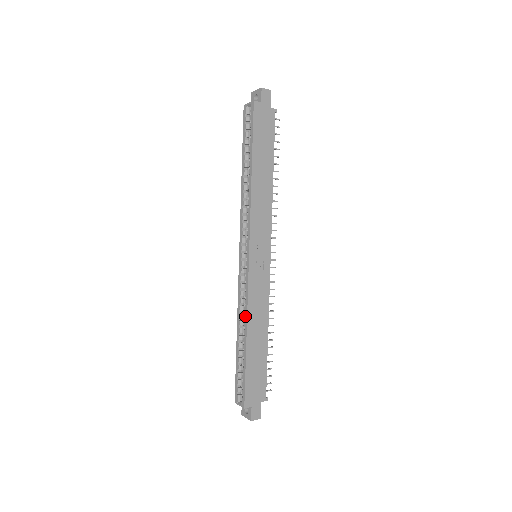
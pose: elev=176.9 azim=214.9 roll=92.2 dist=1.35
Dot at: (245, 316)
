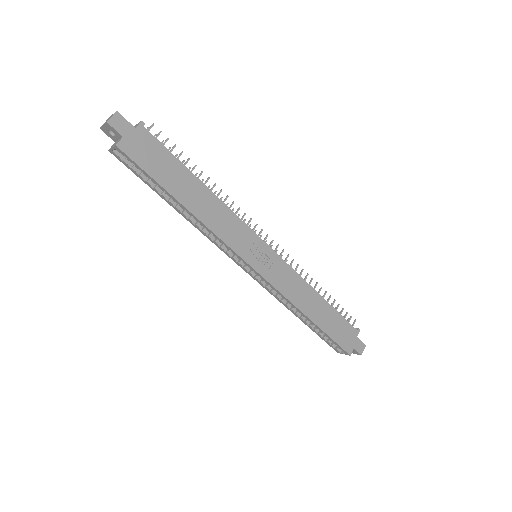
Dot at: (293, 307)
